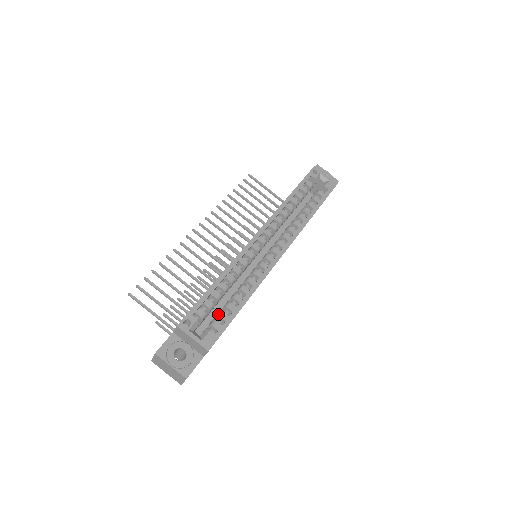
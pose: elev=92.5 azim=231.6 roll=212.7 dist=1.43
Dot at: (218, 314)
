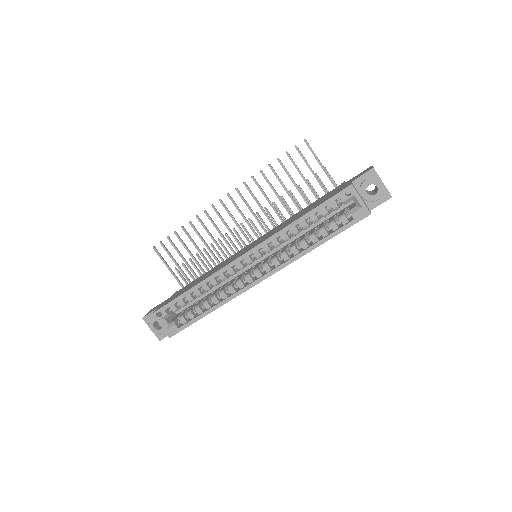
Dot at: (187, 312)
